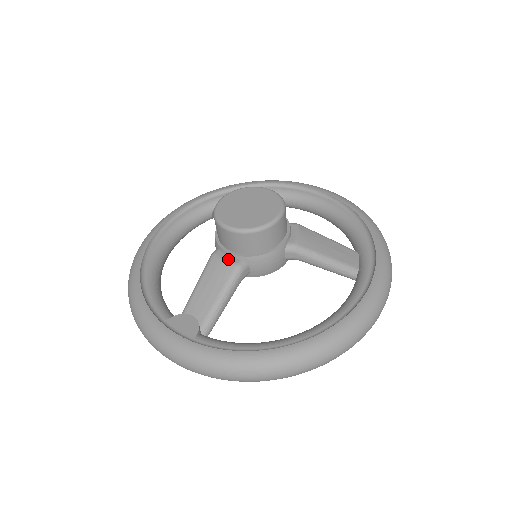
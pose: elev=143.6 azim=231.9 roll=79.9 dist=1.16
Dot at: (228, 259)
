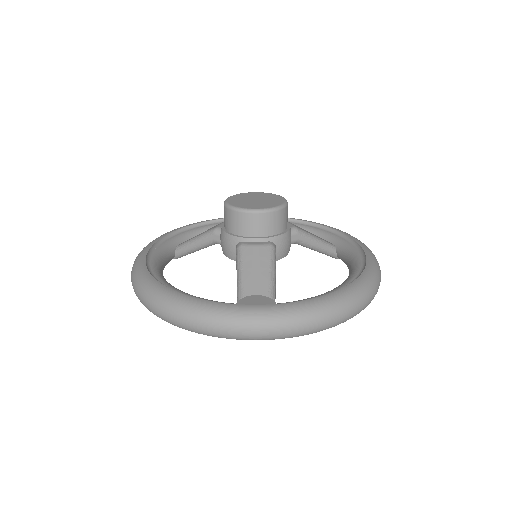
Dot at: (259, 243)
